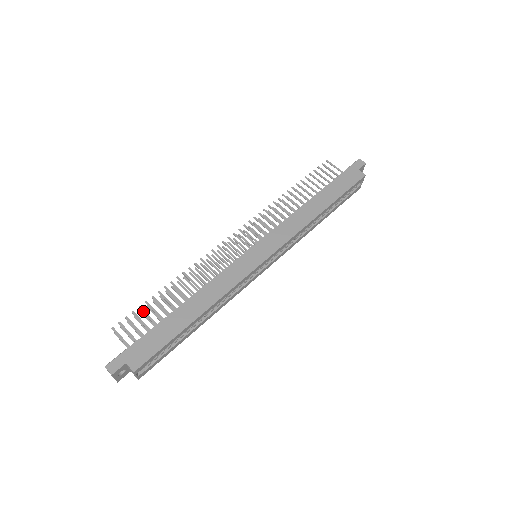
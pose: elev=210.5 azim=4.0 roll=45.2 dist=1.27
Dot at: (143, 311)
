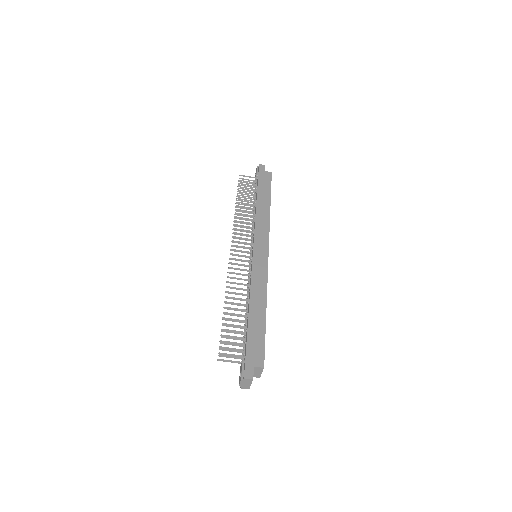
Dot at: (227, 332)
